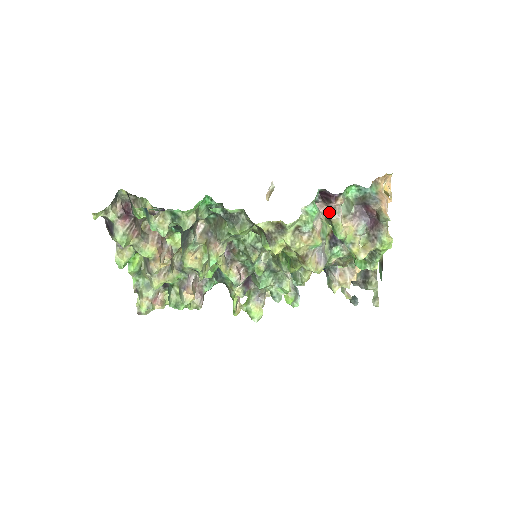
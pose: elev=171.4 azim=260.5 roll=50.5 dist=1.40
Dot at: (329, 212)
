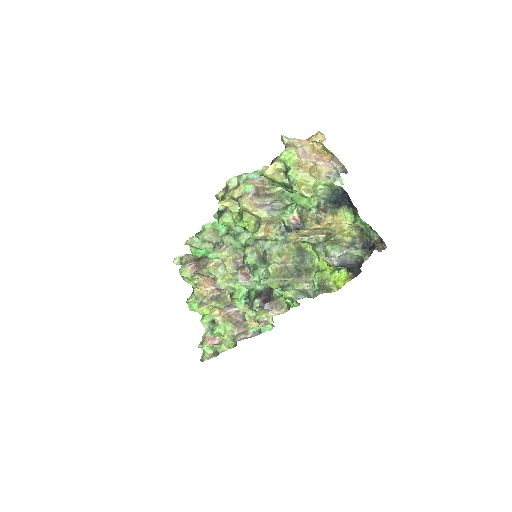
Dot at: occluded
